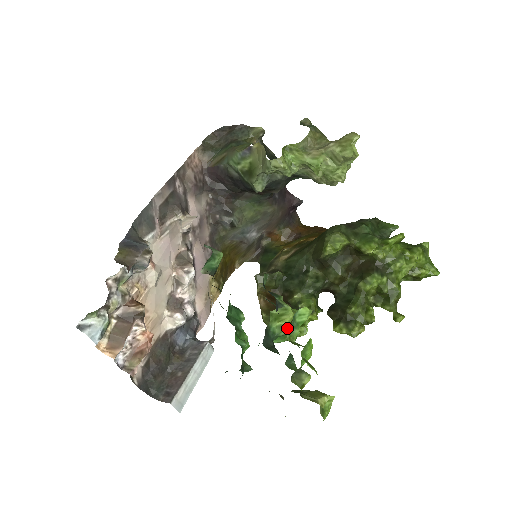
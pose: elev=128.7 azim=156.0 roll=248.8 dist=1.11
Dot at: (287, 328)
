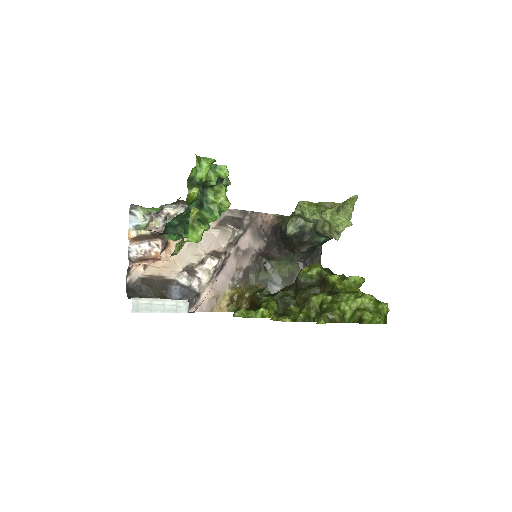
Dot at: (217, 206)
